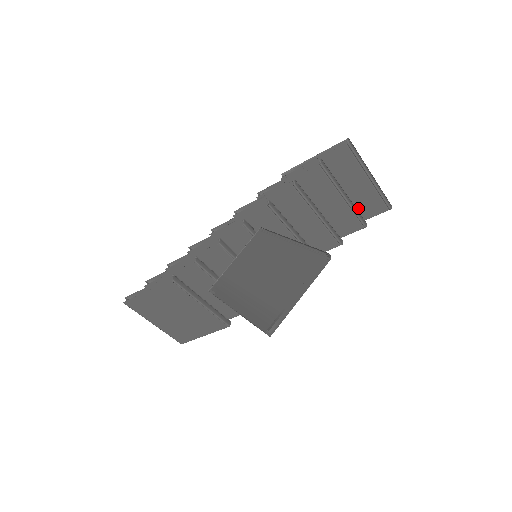
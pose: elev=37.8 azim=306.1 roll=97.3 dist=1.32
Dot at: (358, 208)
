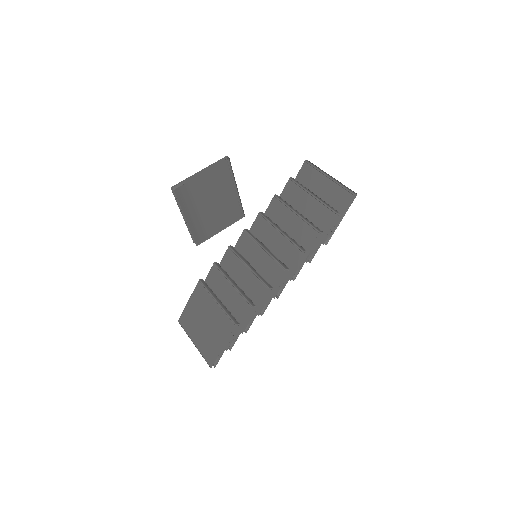
Dot at: (332, 206)
